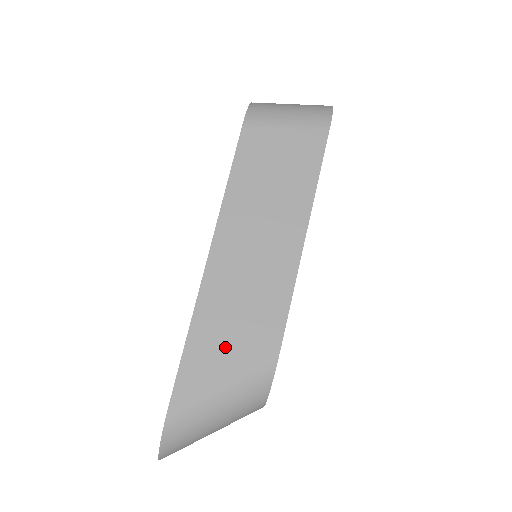
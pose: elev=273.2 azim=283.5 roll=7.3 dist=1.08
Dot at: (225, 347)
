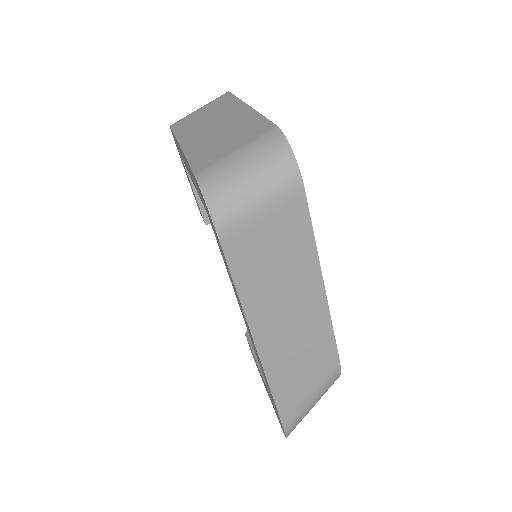
Dot at: (301, 383)
